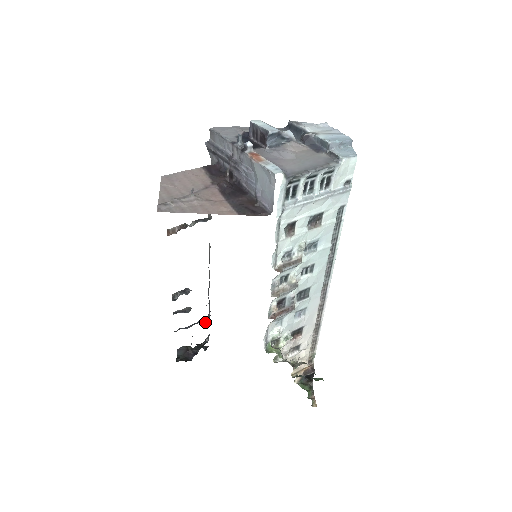
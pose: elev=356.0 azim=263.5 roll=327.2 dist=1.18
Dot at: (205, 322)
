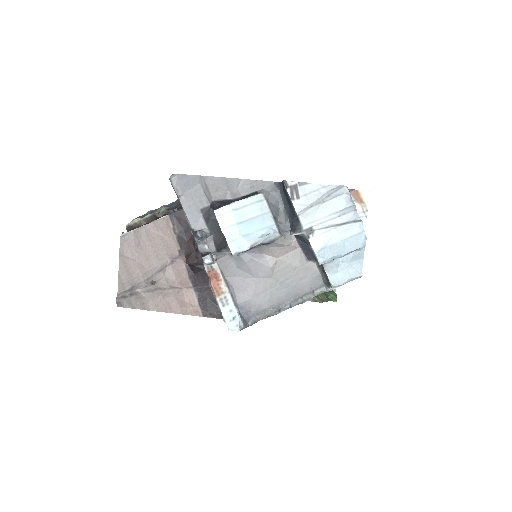
Dot at: occluded
